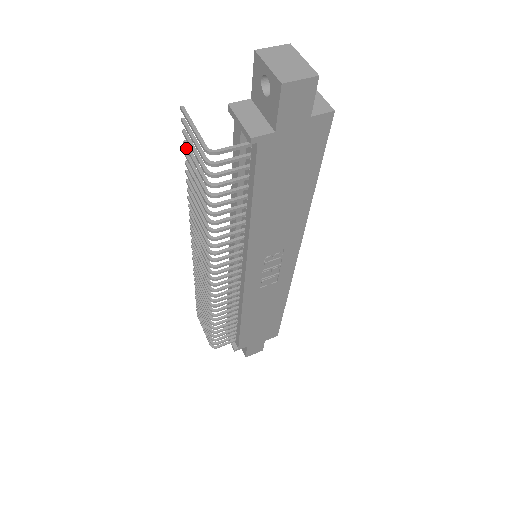
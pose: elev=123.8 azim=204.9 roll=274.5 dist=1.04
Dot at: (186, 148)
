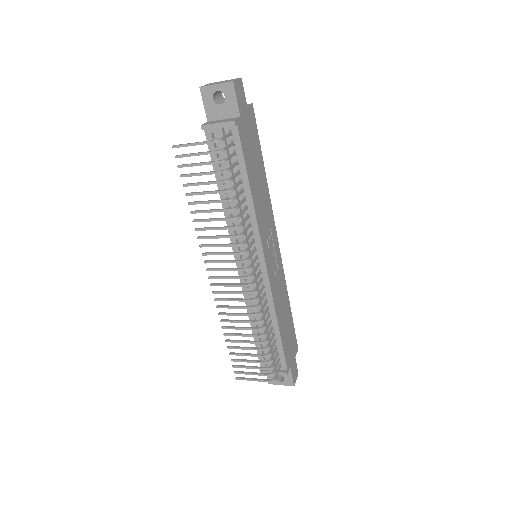
Dot at: (187, 175)
